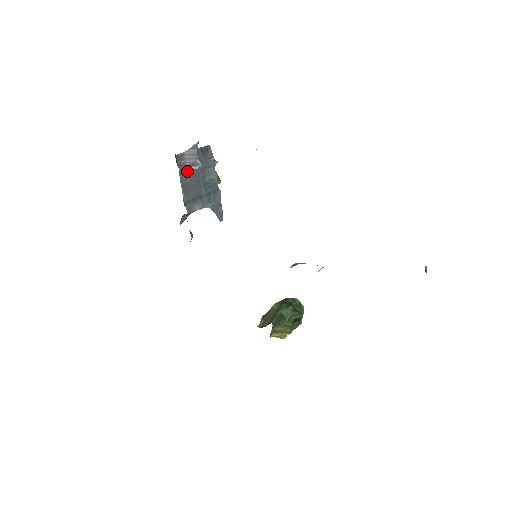
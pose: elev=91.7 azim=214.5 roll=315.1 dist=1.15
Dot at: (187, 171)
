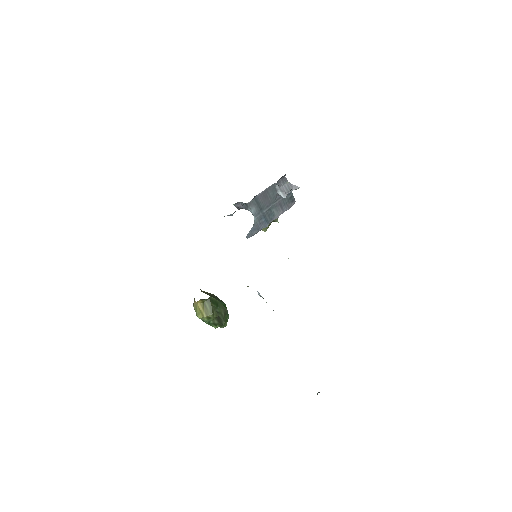
Dot at: (276, 190)
